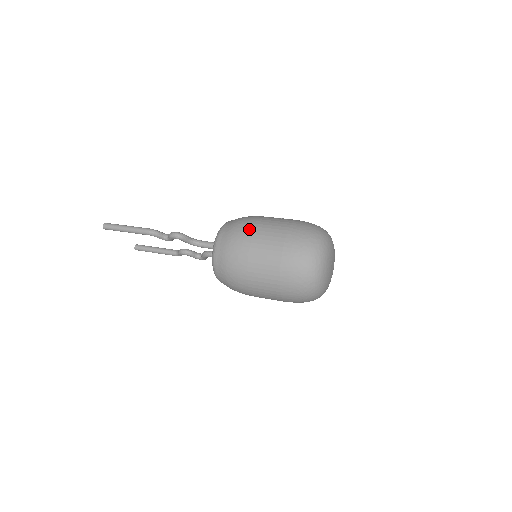
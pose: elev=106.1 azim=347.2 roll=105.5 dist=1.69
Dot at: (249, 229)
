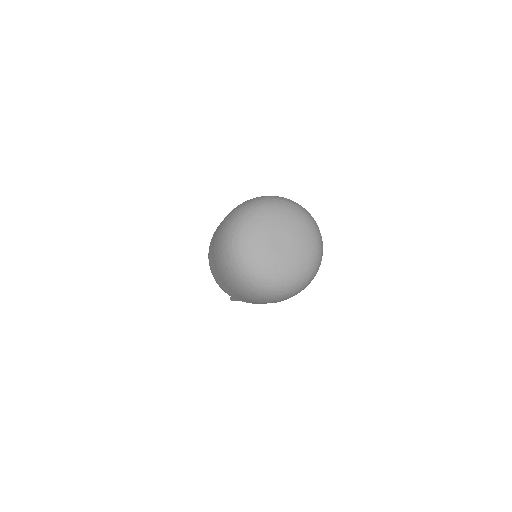
Dot at: occluded
